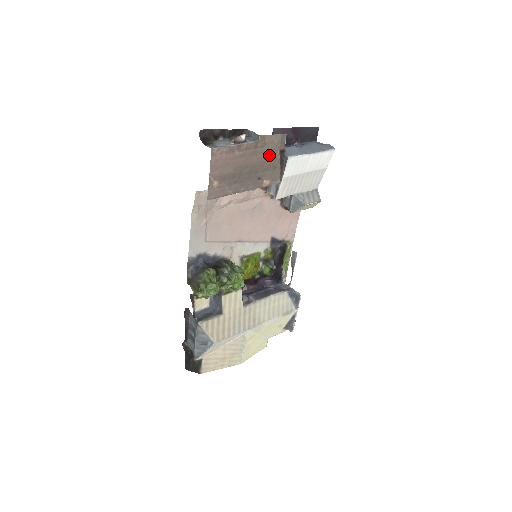
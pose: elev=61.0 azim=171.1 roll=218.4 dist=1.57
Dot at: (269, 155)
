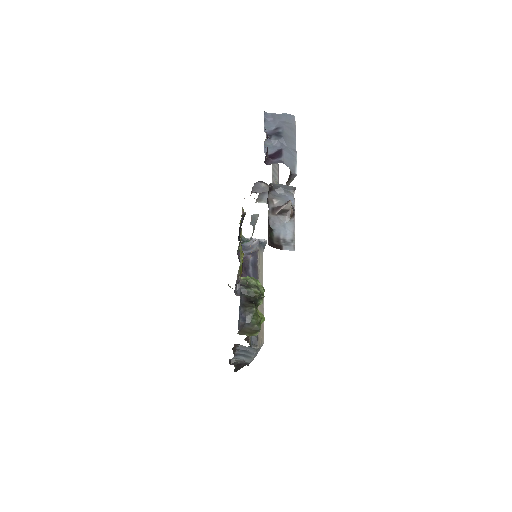
Dot at: occluded
